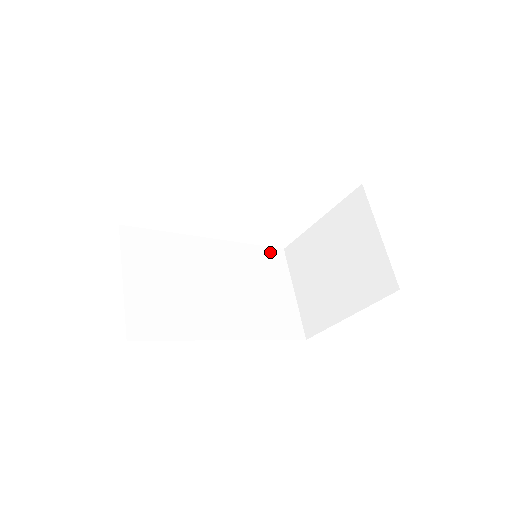
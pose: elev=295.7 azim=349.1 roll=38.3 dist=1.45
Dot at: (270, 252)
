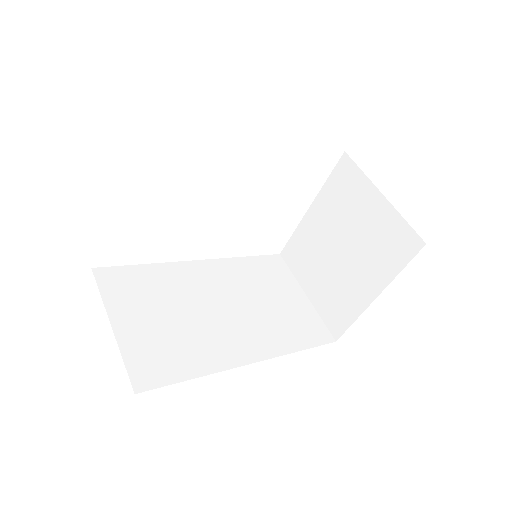
Dot at: (266, 260)
